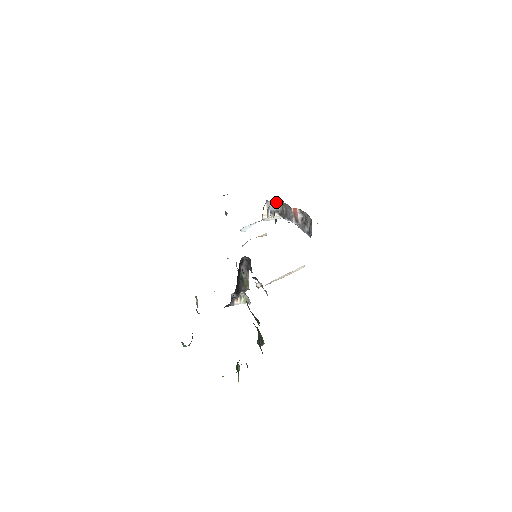
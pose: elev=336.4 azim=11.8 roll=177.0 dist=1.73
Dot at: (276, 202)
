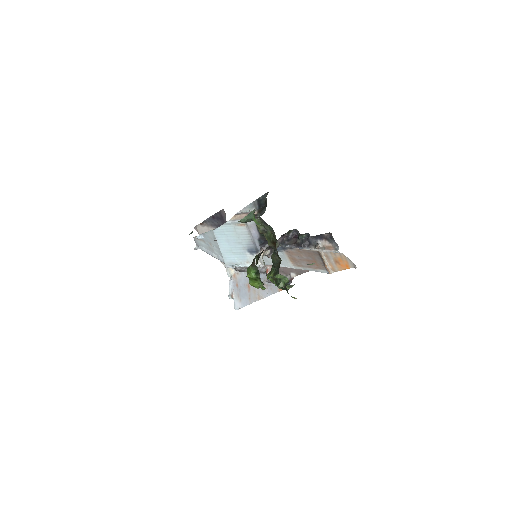
Dot at: occluded
